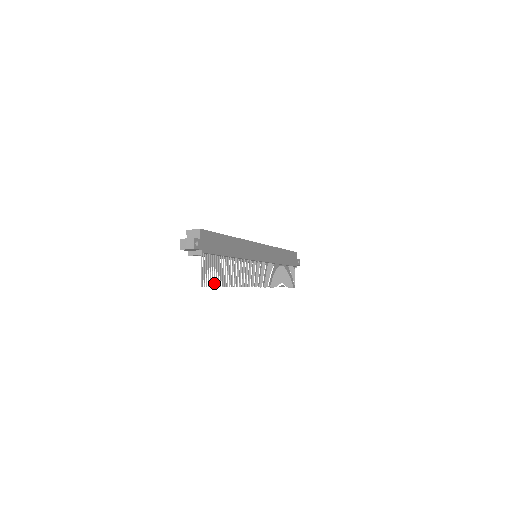
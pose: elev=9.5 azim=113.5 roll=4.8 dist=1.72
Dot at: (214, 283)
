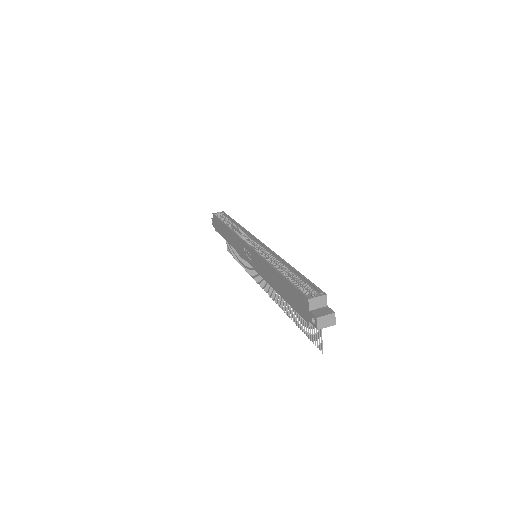
Dot at: (309, 335)
